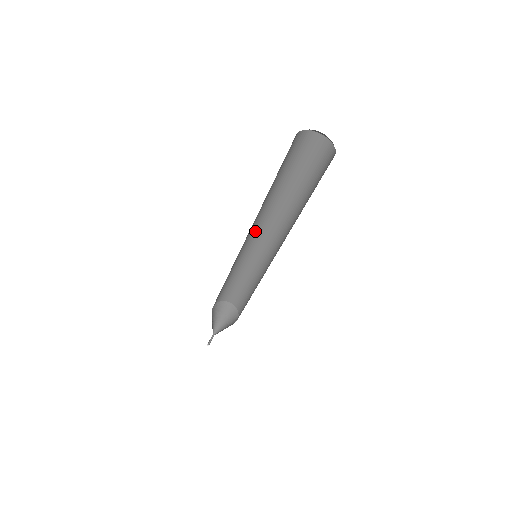
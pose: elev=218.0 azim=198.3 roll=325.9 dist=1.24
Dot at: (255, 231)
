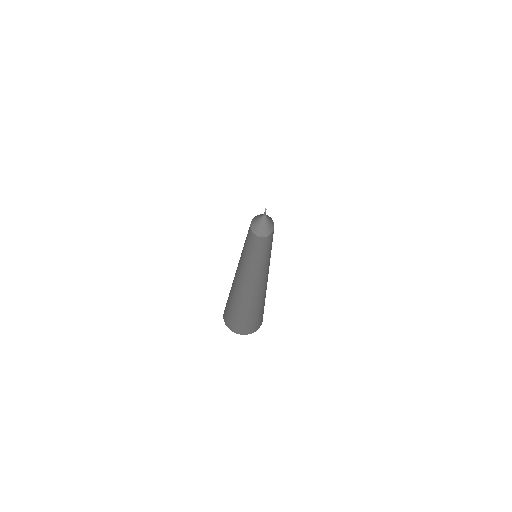
Dot at: occluded
